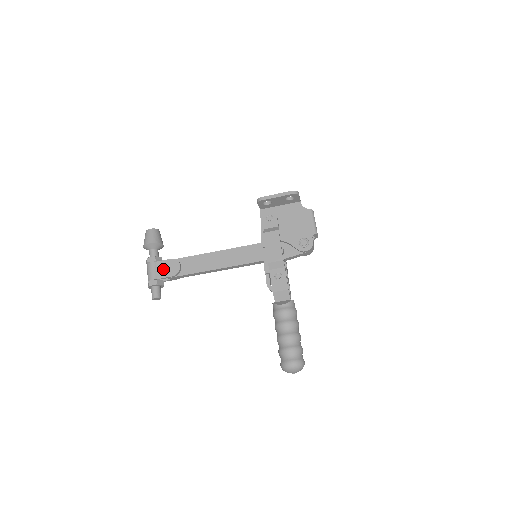
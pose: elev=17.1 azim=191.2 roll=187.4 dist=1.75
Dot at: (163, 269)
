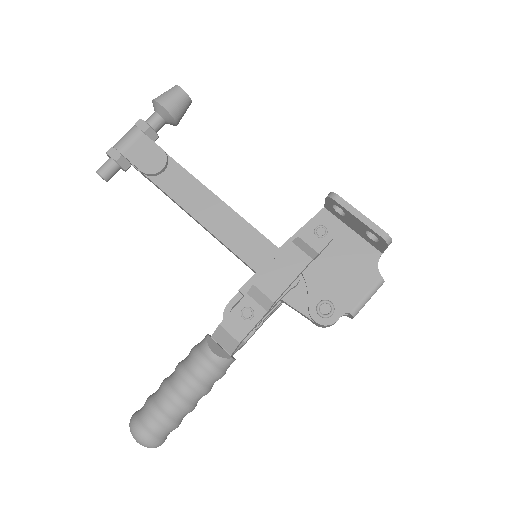
Dot at: (142, 151)
